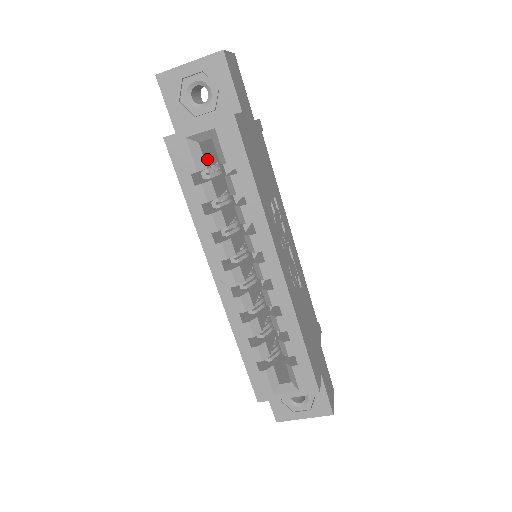
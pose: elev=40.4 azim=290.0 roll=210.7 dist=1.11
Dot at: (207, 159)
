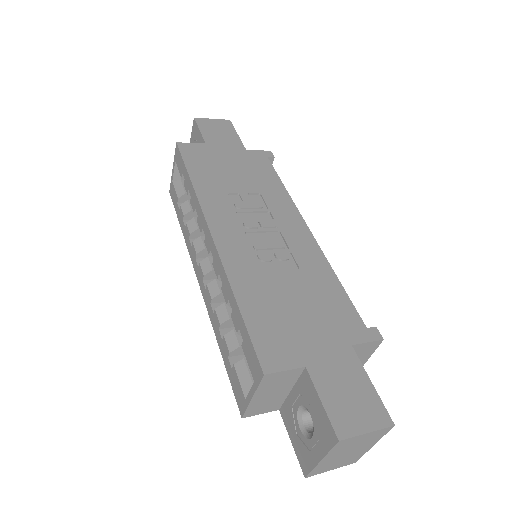
Dot at: occluded
